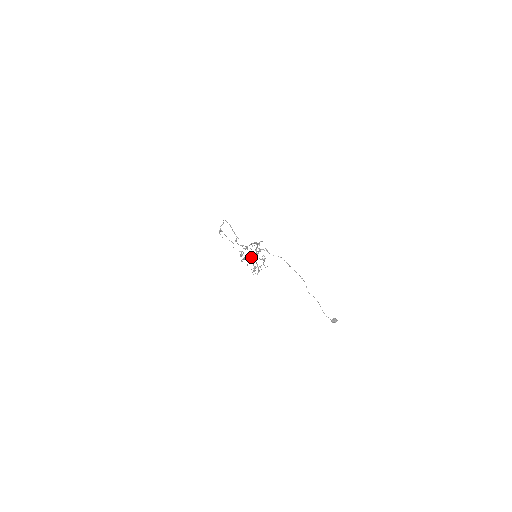
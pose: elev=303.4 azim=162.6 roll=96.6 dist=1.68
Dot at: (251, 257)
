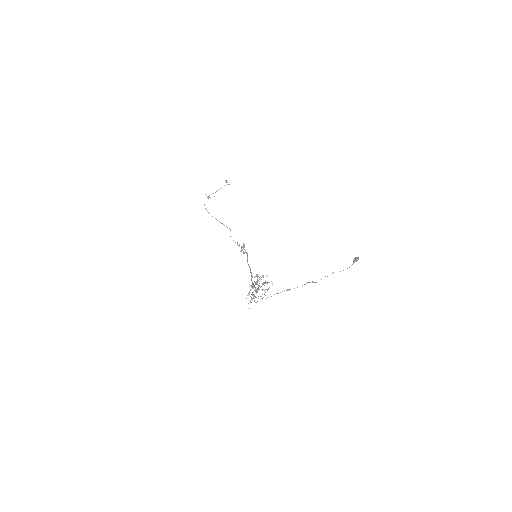
Dot at: occluded
